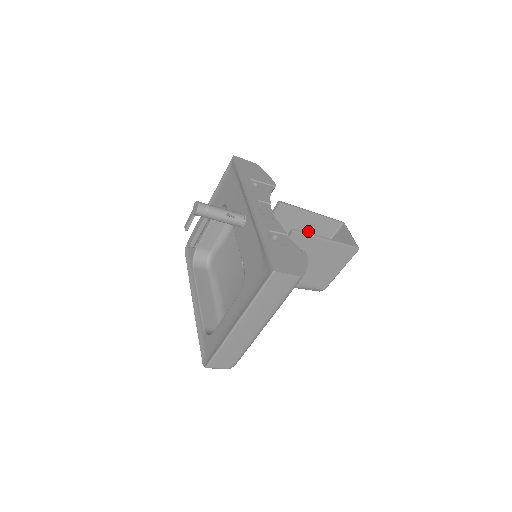
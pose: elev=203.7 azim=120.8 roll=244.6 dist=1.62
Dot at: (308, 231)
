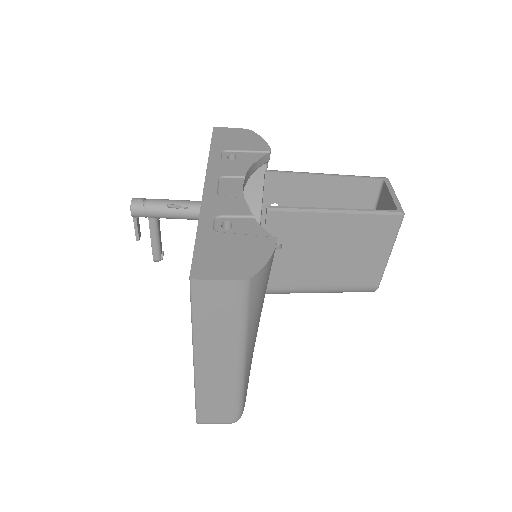
Dot at: (332, 204)
